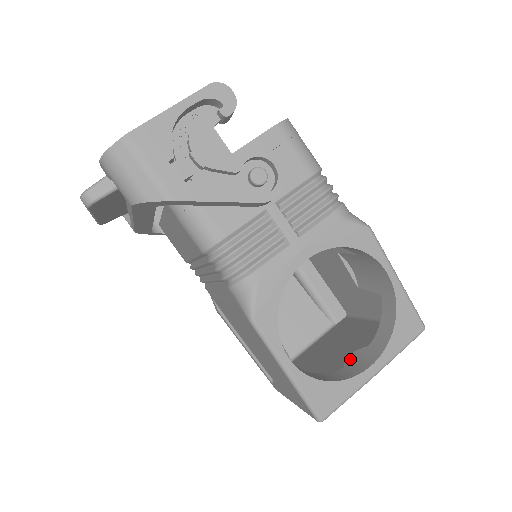
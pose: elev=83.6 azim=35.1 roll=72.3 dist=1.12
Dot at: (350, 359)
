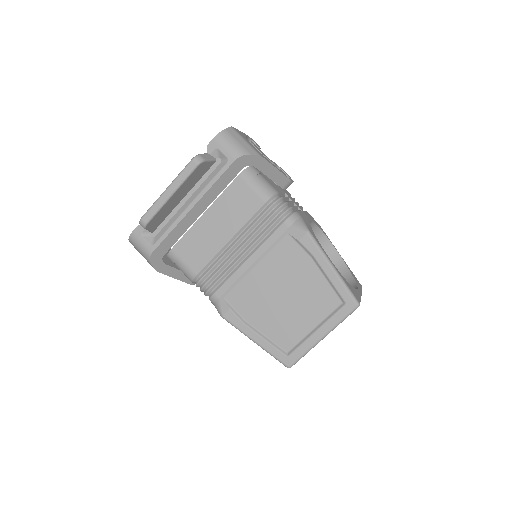
Dot at: occluded
